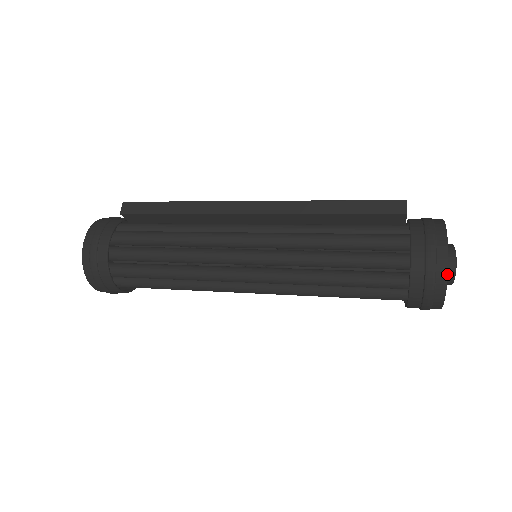
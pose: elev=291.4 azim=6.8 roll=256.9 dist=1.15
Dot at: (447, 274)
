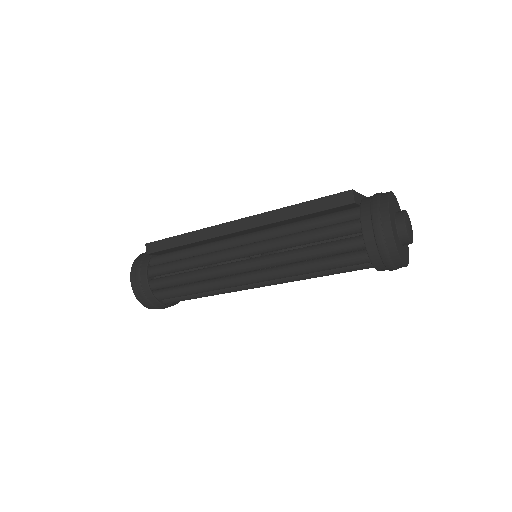
Dot at: (396, 248)
